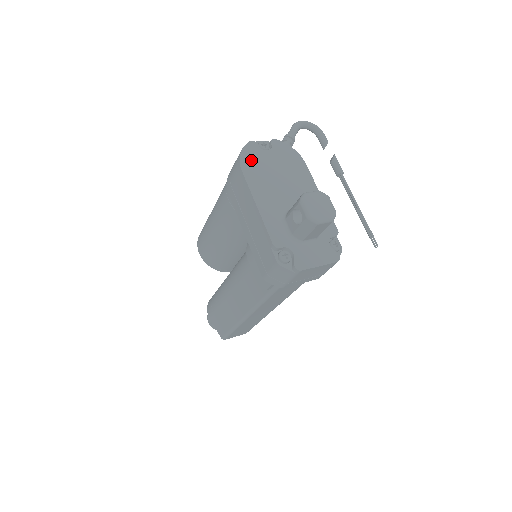
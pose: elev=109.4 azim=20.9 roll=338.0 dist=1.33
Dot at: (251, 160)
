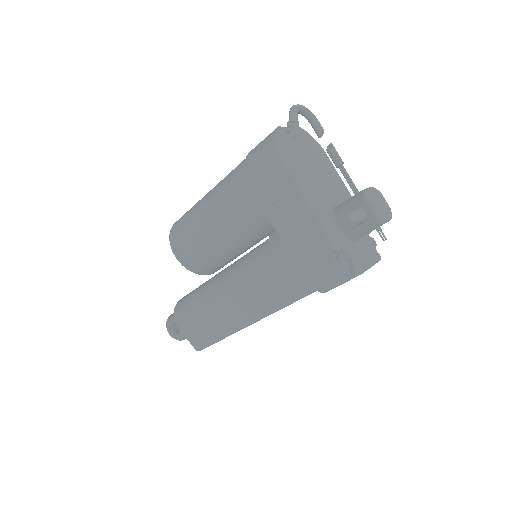
Dot at: (286, 150)
